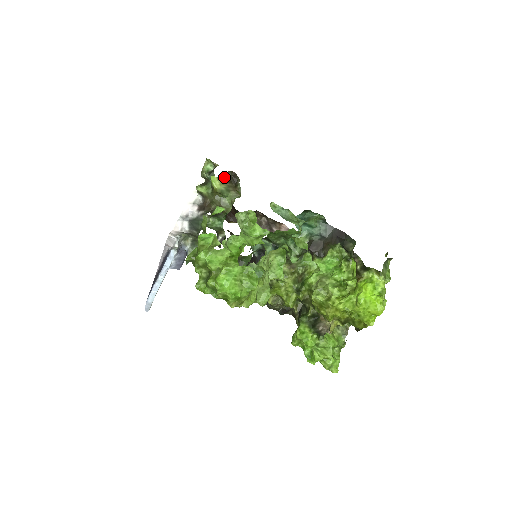
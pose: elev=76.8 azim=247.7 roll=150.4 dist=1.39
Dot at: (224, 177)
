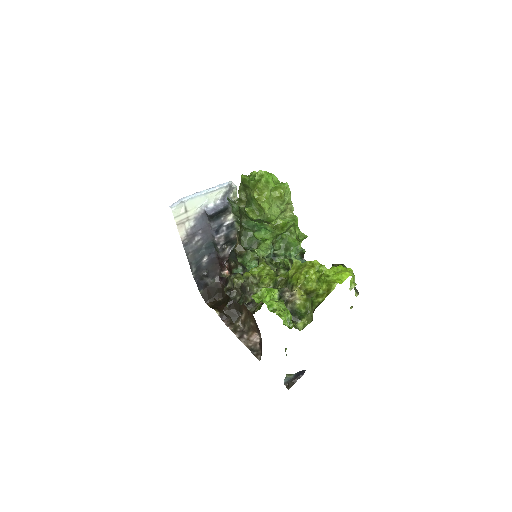
Dot at: occluded
